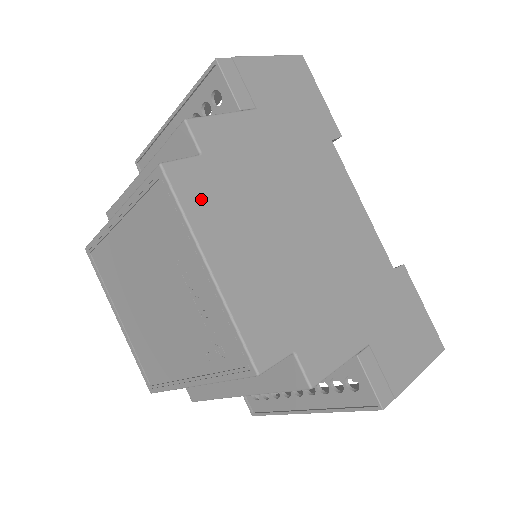
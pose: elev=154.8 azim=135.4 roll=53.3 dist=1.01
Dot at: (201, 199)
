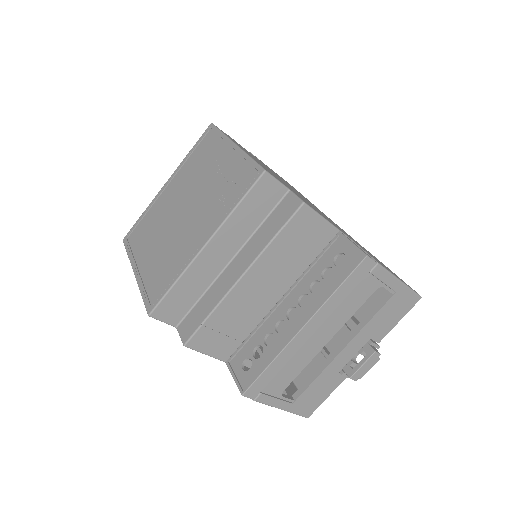
Dot at: occluded
